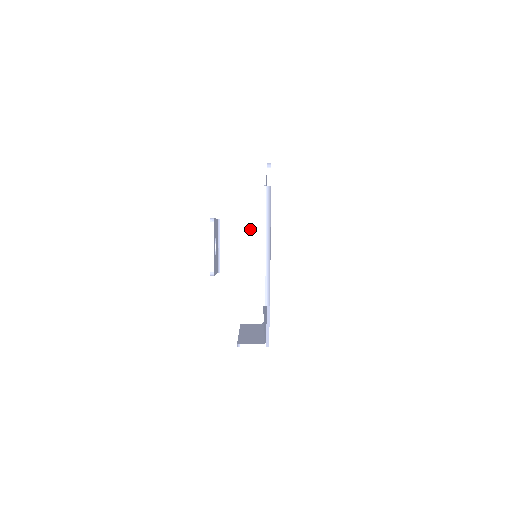
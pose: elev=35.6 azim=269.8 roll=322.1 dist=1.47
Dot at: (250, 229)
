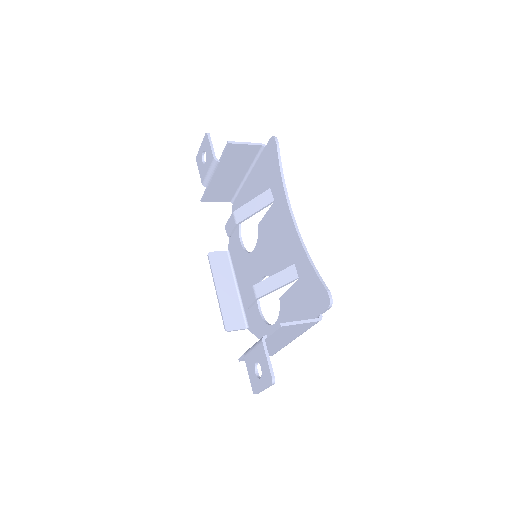
Dot at: (288, 337)
